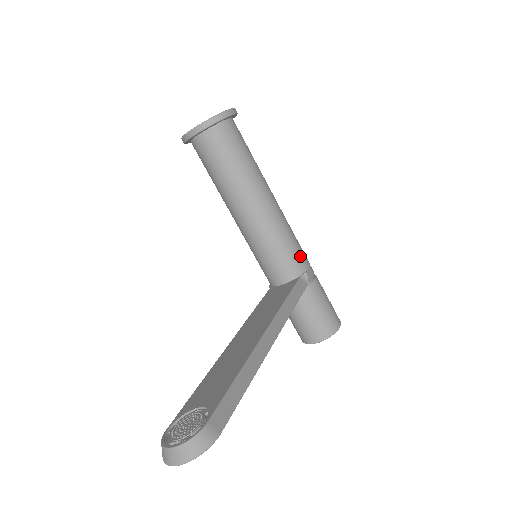
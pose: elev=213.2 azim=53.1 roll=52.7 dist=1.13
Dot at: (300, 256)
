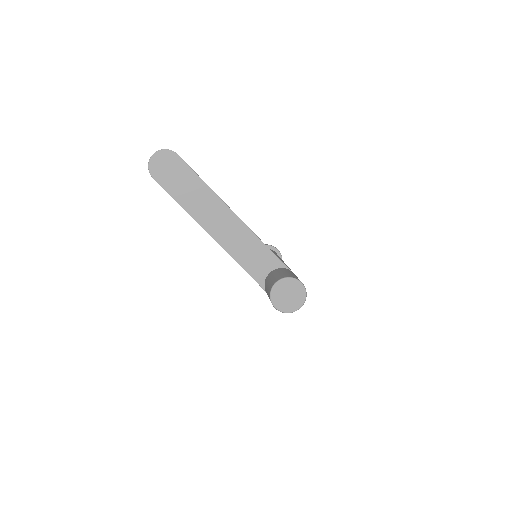
Dot at: occluded
